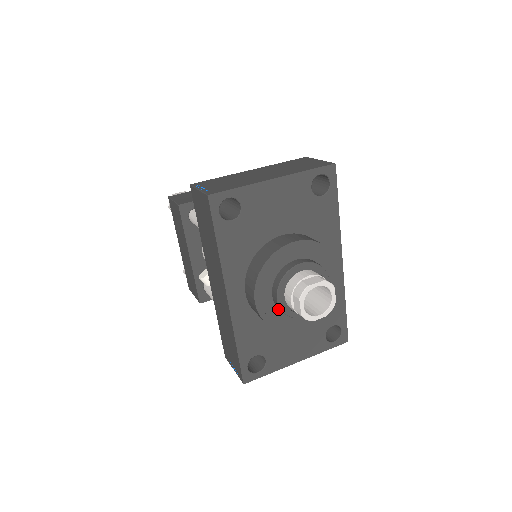
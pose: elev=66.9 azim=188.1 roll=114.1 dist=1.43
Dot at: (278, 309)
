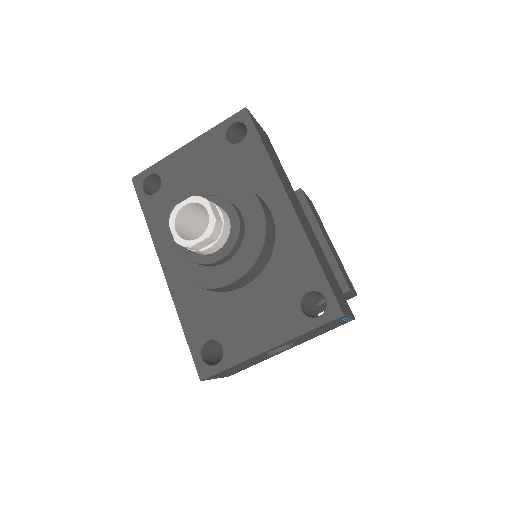
Dot at: (194, 263)
